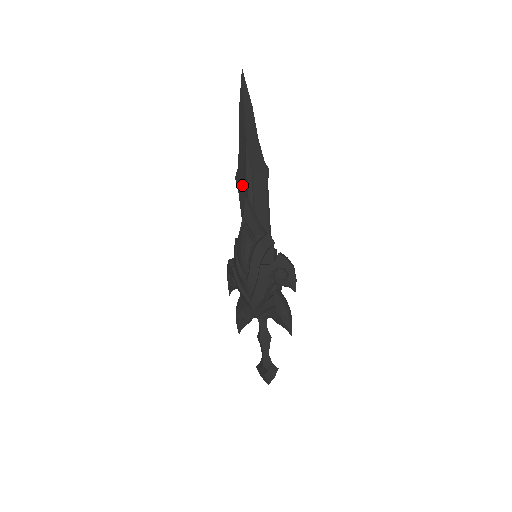
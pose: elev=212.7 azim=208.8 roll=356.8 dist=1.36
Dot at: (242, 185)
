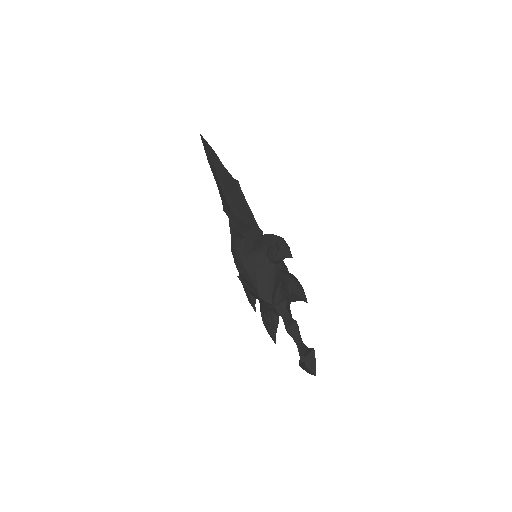
Dot at: (227, 210)
